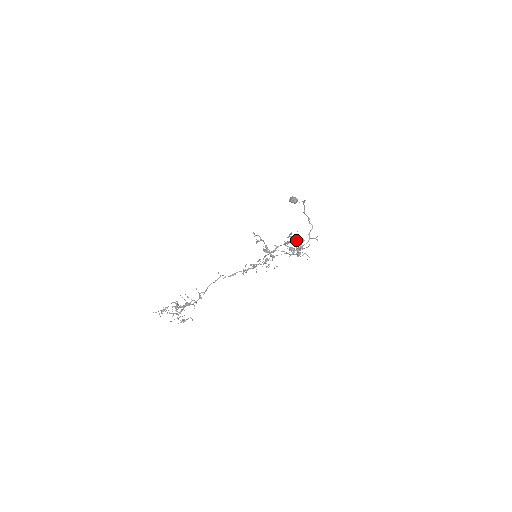
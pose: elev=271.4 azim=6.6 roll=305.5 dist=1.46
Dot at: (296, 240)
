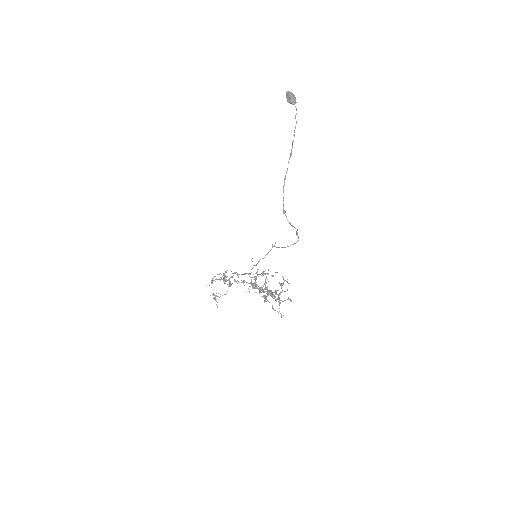
Dot at: (269, 302)
